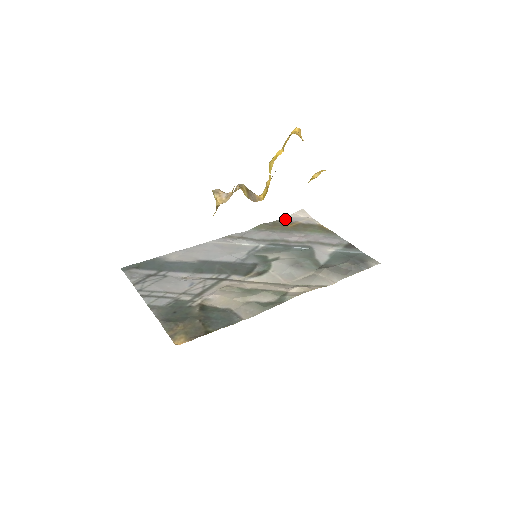
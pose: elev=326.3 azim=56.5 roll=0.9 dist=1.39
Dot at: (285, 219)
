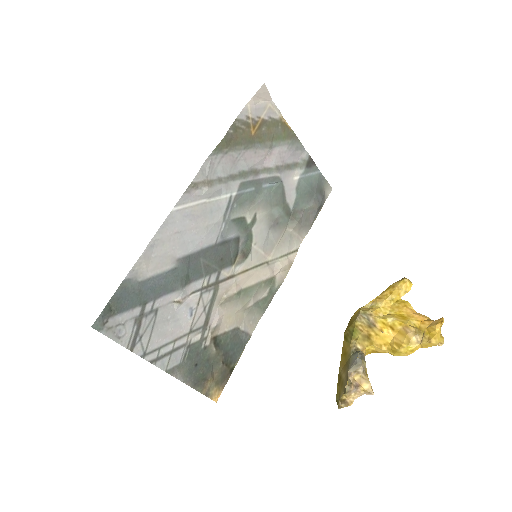
Dot at: (246, 113)
